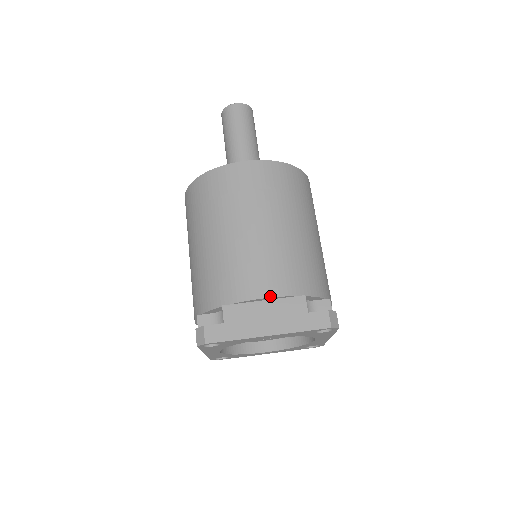
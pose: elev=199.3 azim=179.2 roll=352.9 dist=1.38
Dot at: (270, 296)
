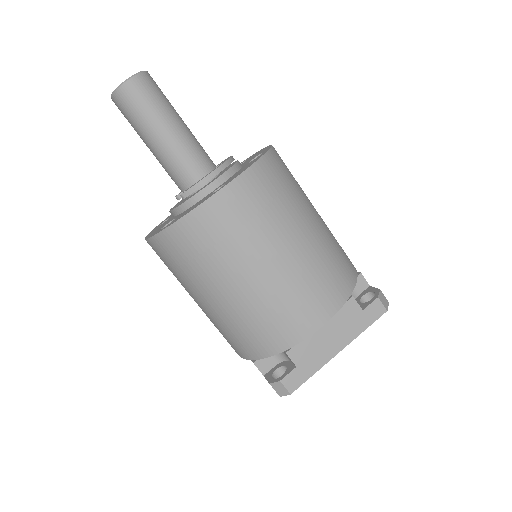
Dot at: (327, 320)
